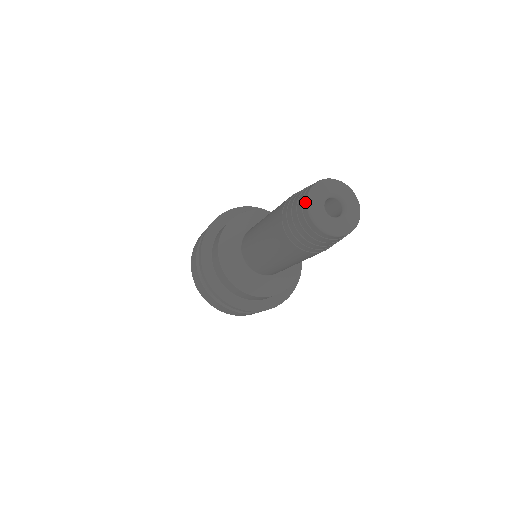
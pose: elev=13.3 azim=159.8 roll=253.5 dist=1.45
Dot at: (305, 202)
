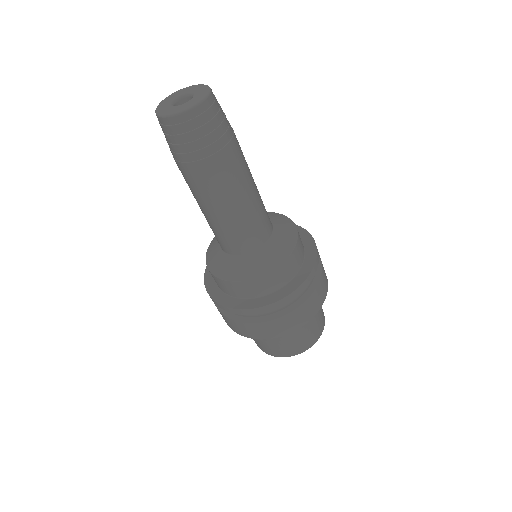
Dot at: occluded
